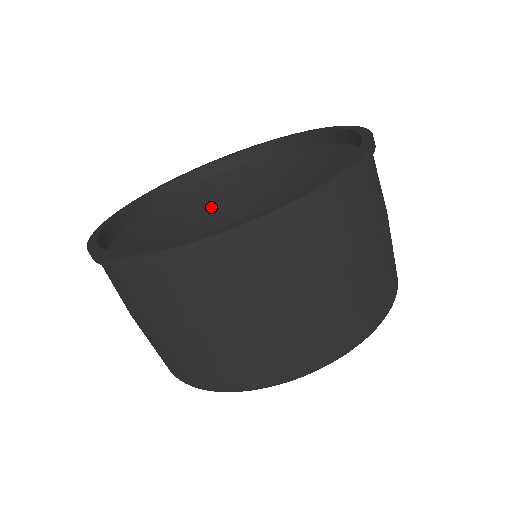
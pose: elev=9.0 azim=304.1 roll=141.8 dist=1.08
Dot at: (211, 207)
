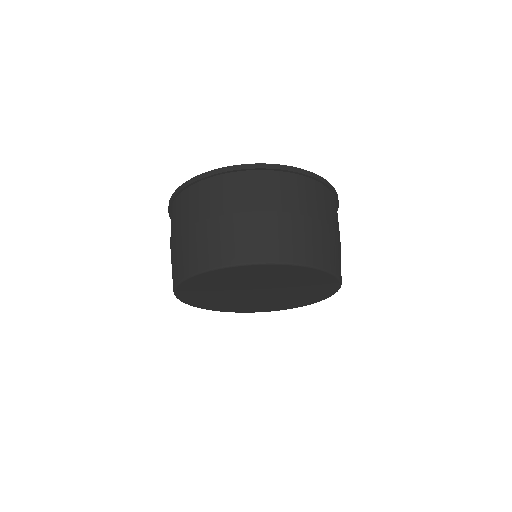
Dot at: occluded
